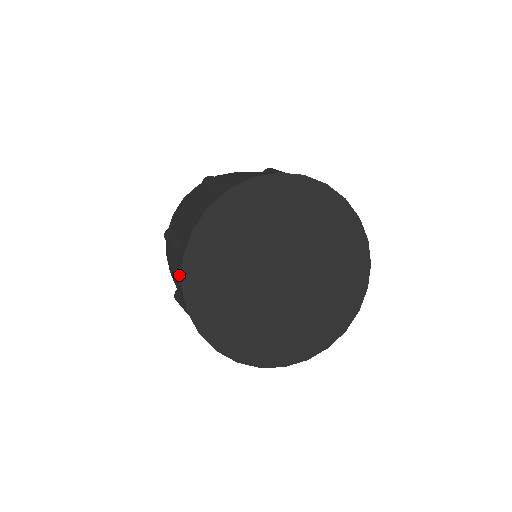
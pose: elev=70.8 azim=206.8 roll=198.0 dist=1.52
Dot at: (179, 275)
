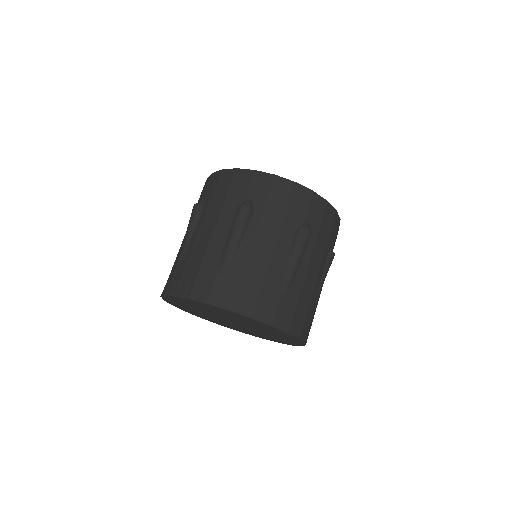
Dot at: occluded
